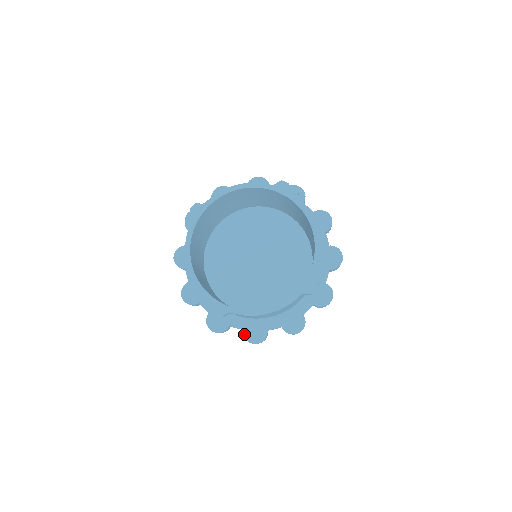
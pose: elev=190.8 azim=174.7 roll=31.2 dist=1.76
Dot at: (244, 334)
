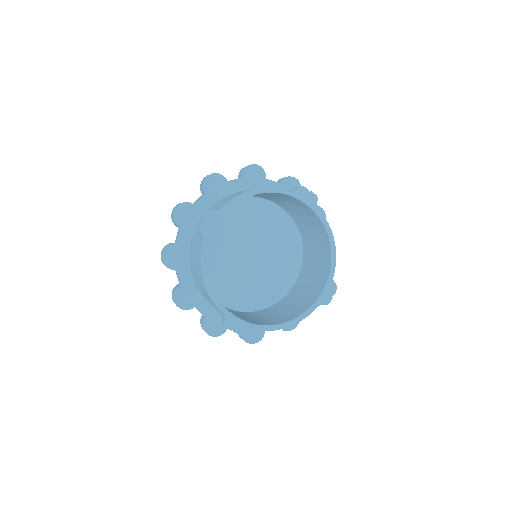
Dot at: (242, 335)
